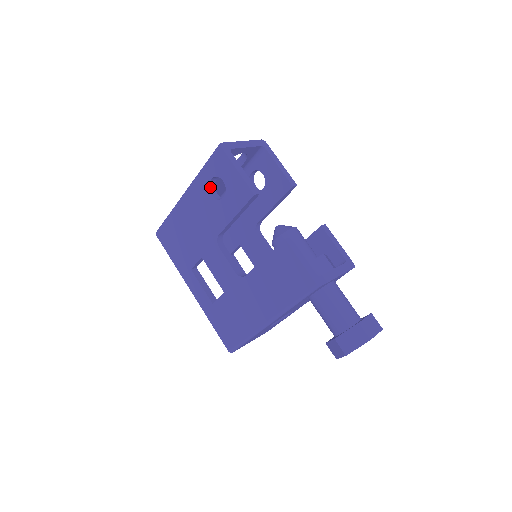
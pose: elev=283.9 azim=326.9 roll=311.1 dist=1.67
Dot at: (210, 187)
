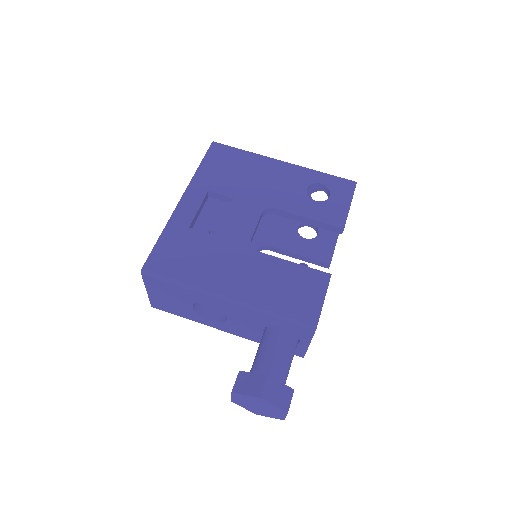
Dot at: (312, 185)
